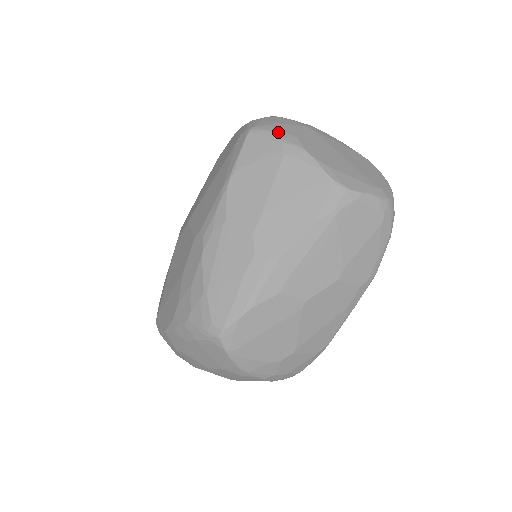
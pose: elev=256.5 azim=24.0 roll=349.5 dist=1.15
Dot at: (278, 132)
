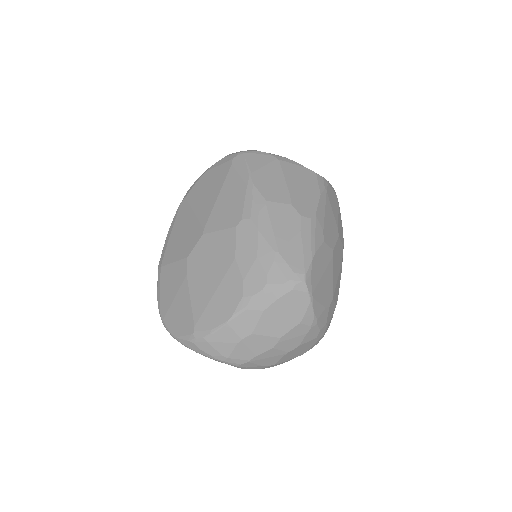
Dot at: (263, 152)
